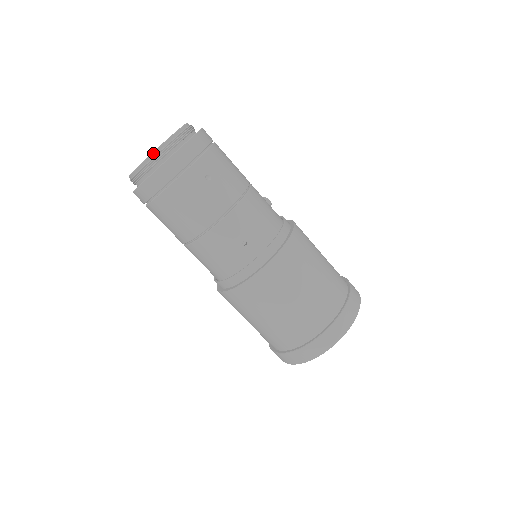
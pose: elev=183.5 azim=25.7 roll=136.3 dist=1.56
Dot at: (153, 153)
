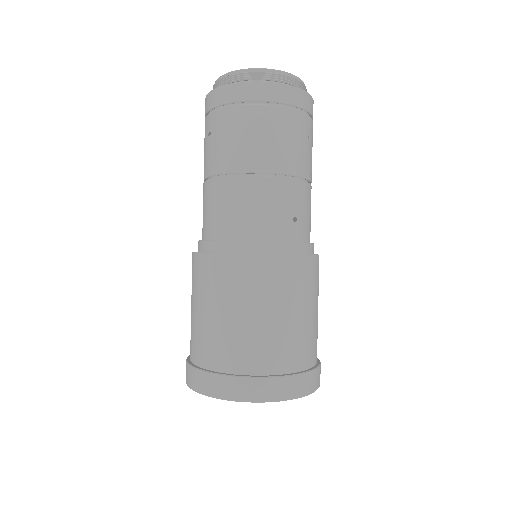
Dot at: (287, 73)
